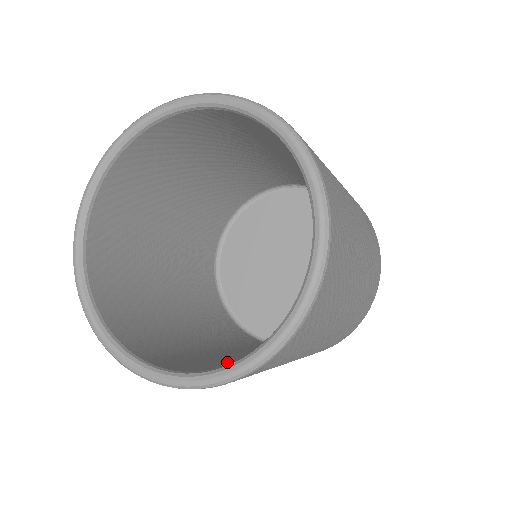
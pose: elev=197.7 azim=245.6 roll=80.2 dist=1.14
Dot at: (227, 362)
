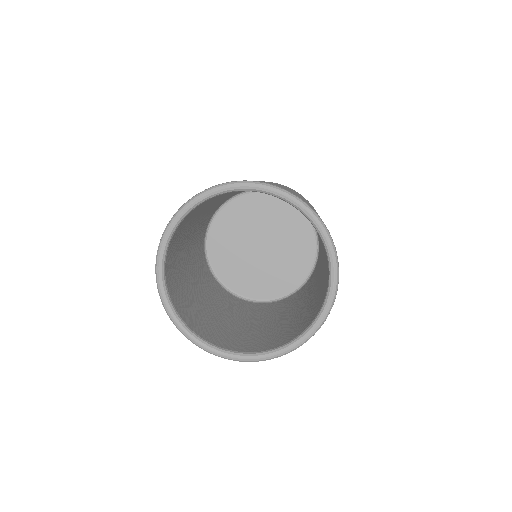
Dot at: (260, 335)
